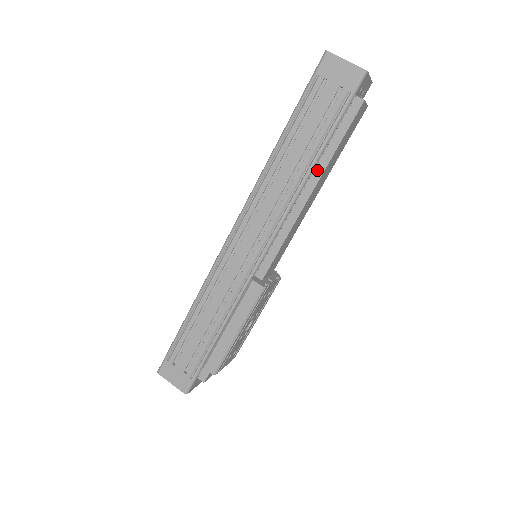
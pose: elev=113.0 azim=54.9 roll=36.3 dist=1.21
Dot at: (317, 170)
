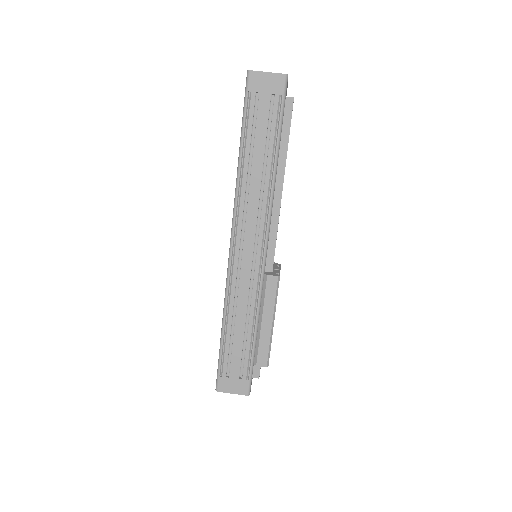
Dot at: (280, 166)
